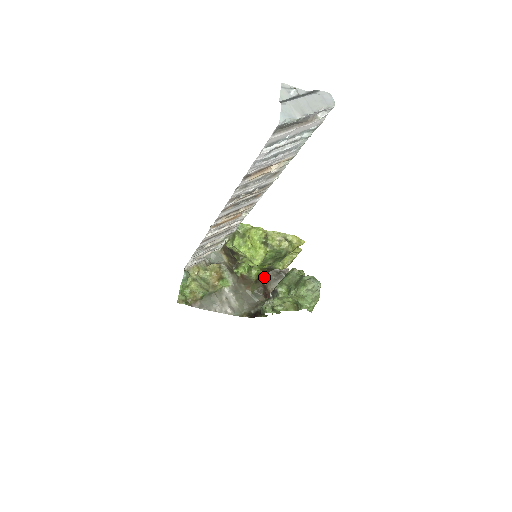
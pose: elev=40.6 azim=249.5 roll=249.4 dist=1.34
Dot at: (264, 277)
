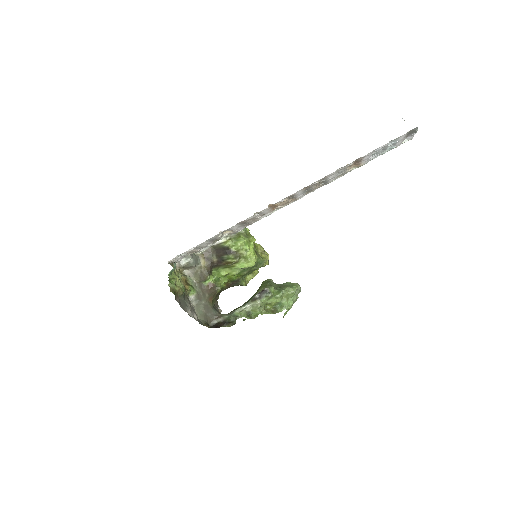
Dot at: (219, 294)
